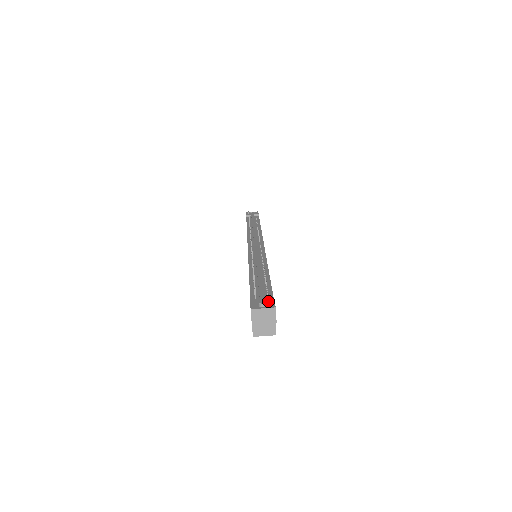
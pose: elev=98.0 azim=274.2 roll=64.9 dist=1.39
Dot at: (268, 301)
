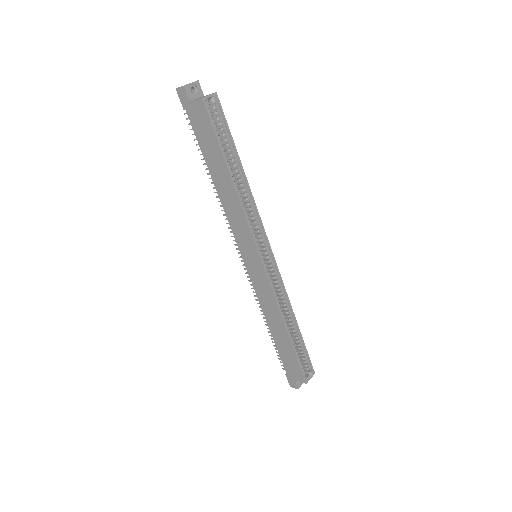
Dot at: occluded
